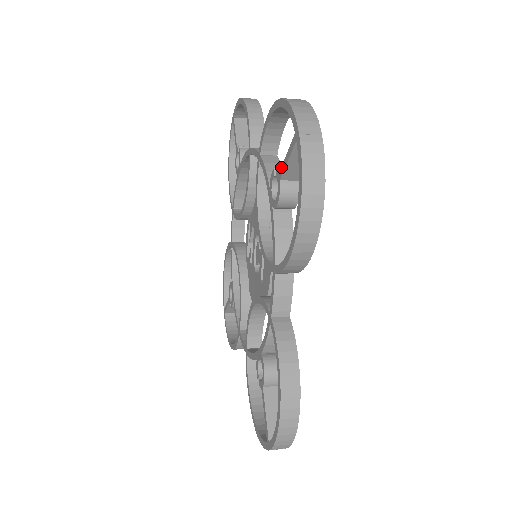
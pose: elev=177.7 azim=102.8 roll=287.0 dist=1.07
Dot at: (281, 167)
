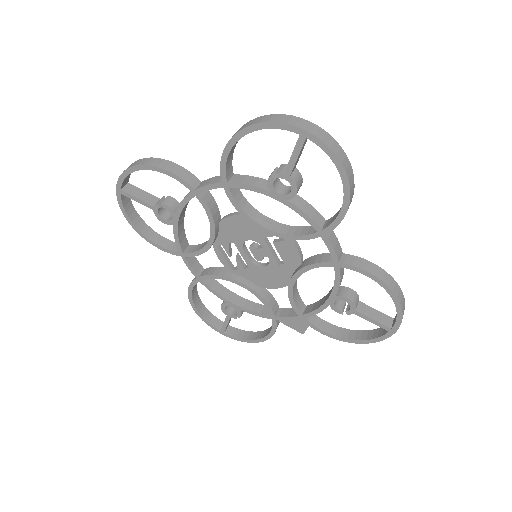
Dot at: (287, 167)
